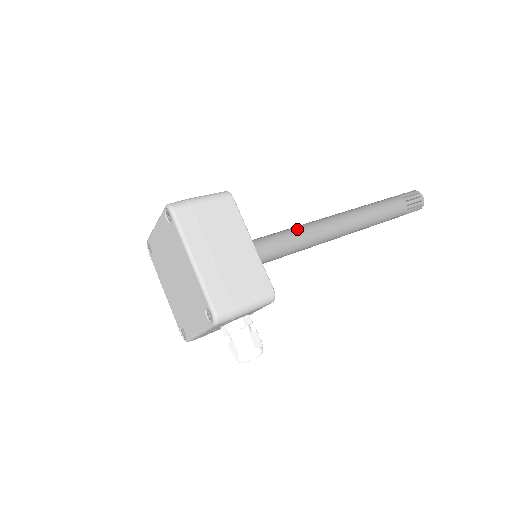
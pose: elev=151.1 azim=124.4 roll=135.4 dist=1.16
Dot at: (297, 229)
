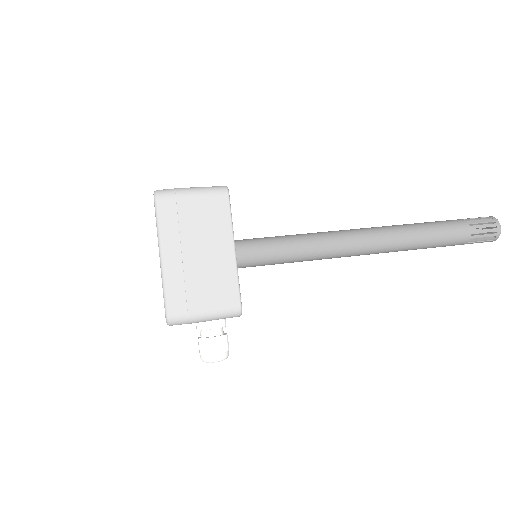
Dot at: (311, 237)
